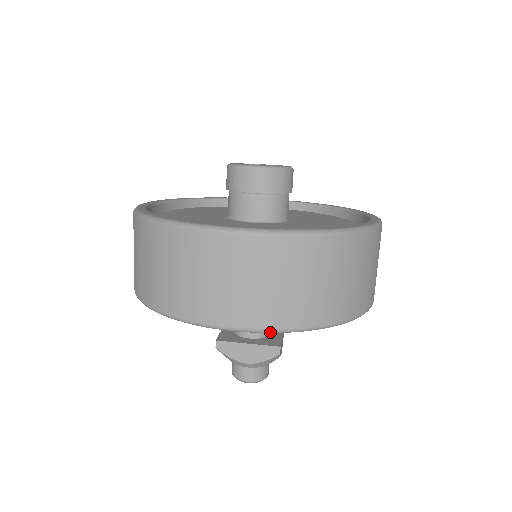
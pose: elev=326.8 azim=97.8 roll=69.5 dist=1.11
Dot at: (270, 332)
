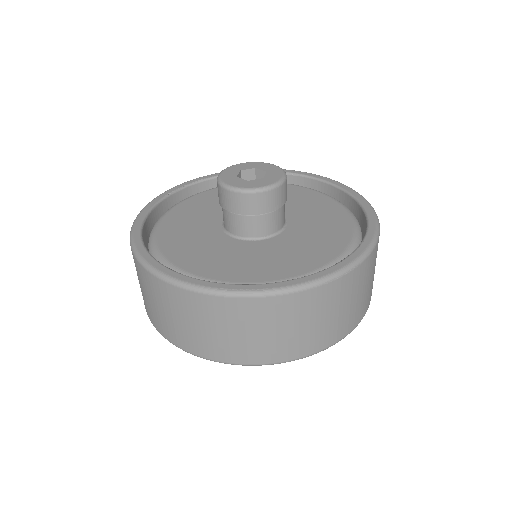
Dot at: occluded
